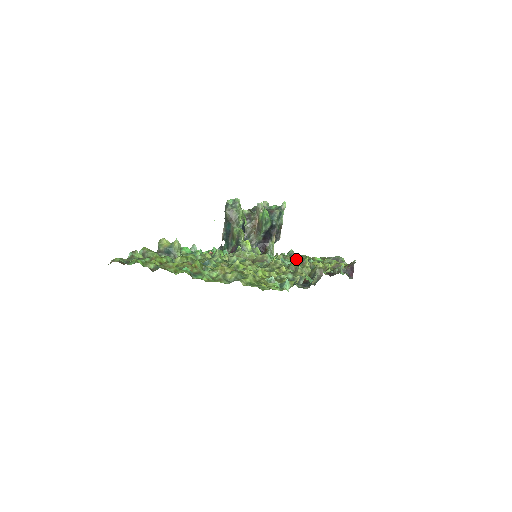
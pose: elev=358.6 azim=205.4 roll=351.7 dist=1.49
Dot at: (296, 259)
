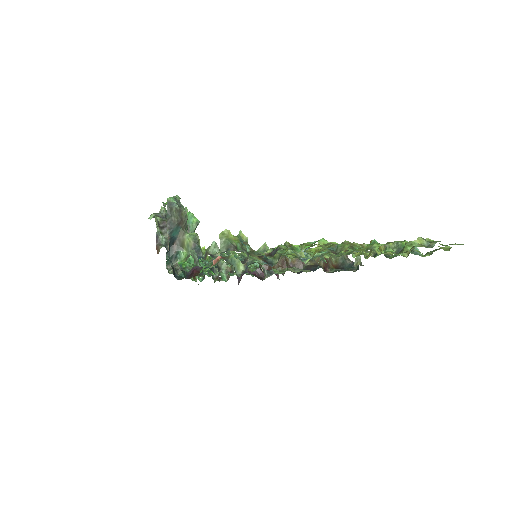
Dot at: occluded
